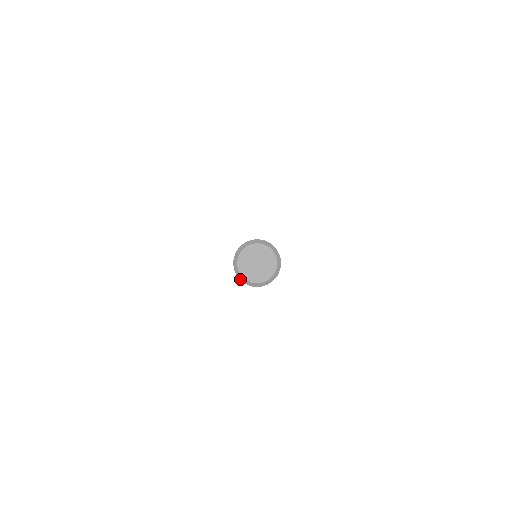
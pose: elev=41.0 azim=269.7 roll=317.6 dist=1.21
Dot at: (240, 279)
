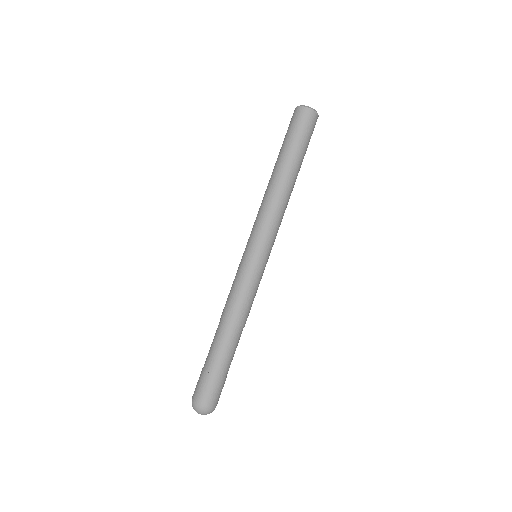
Dot at: (299, 106)
